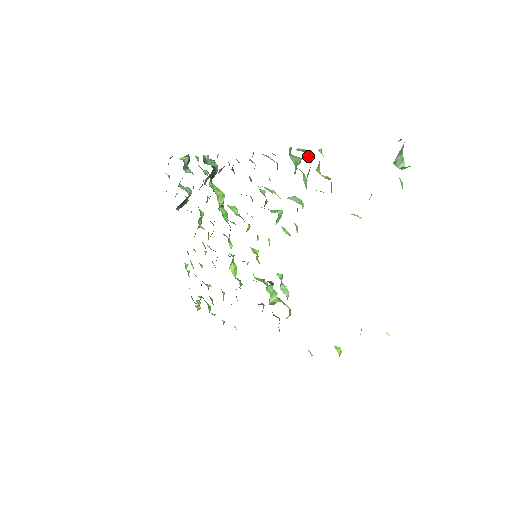
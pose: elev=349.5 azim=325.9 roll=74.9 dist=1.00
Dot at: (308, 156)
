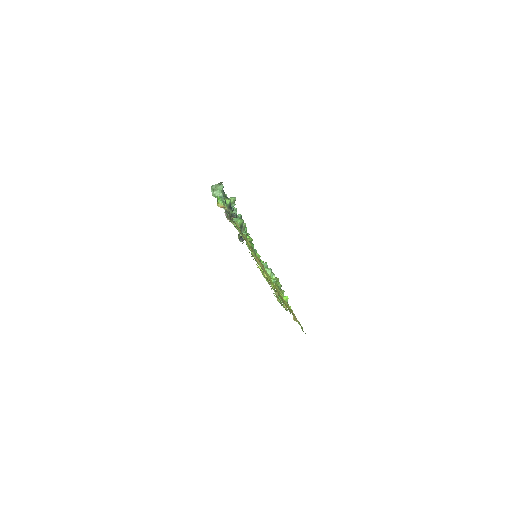
Dot at: (221, 198)
